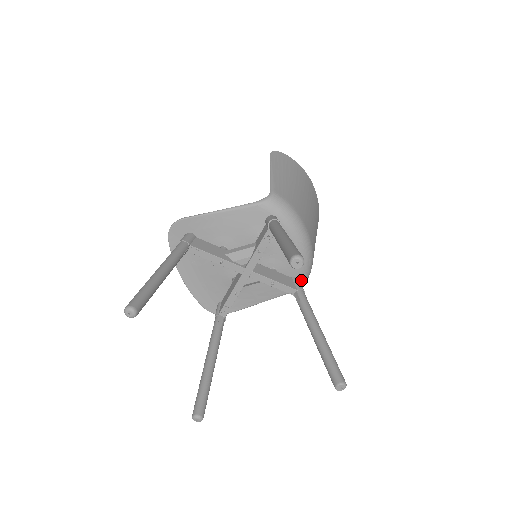
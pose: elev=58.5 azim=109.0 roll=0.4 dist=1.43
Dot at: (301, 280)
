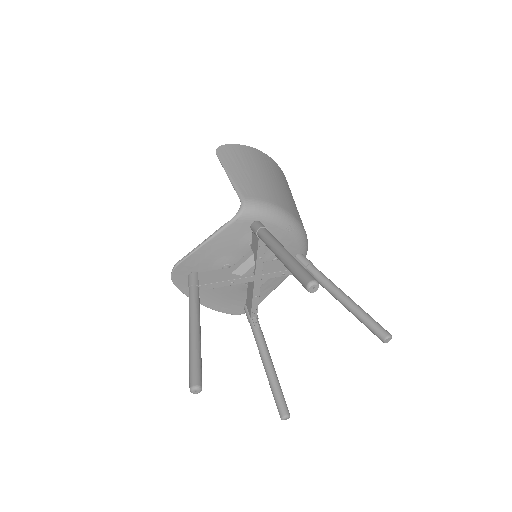
Dot at: (303, 252)
